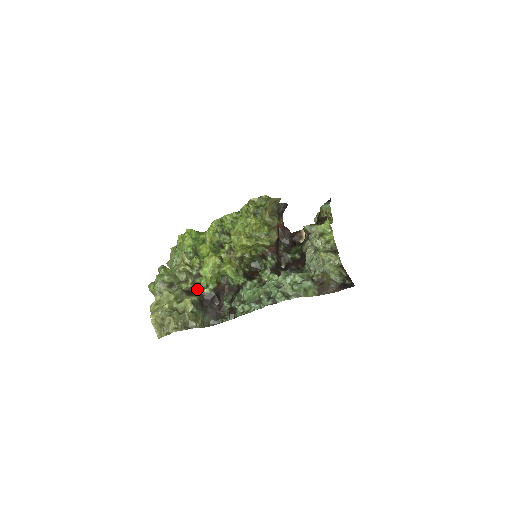
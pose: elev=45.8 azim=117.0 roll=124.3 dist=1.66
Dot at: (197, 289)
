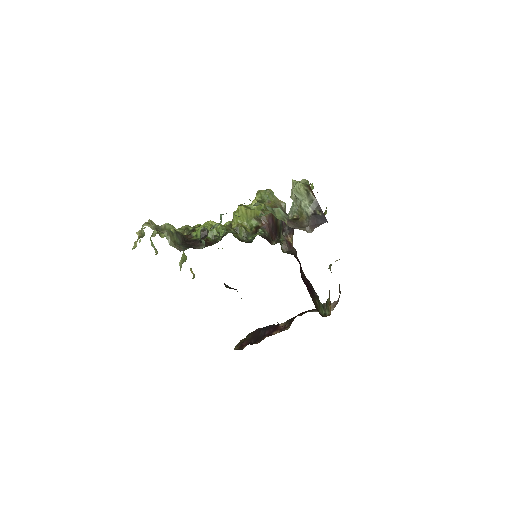
Dot at: (187, 236)
